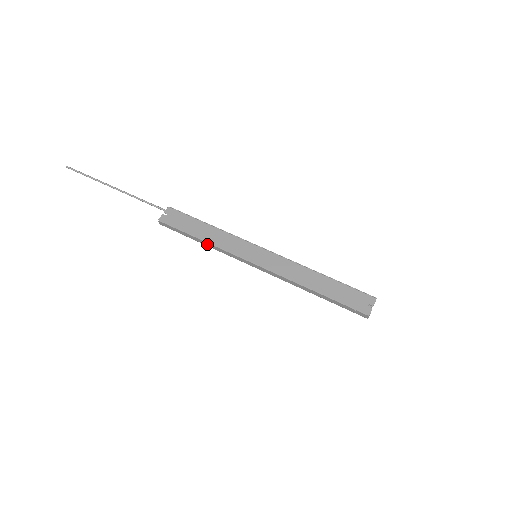
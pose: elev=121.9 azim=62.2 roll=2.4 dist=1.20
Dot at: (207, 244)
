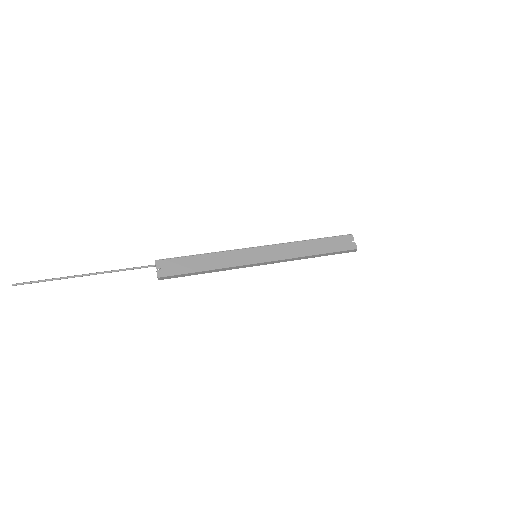
Dot at: (214, 271)
